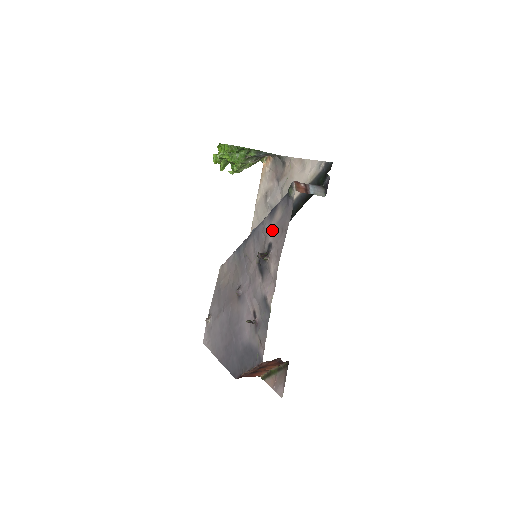
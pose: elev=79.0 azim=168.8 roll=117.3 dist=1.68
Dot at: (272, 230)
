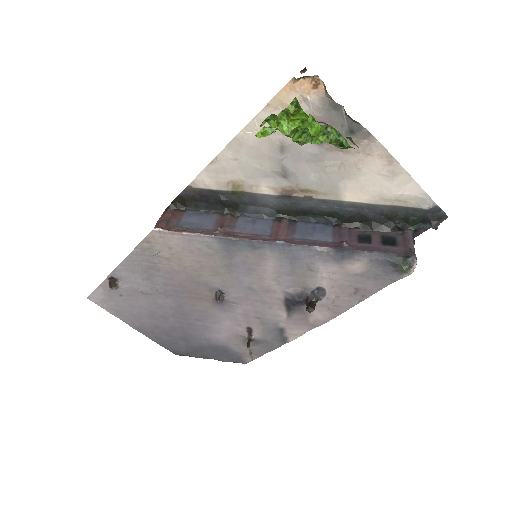
Dot at: (333, 277)
